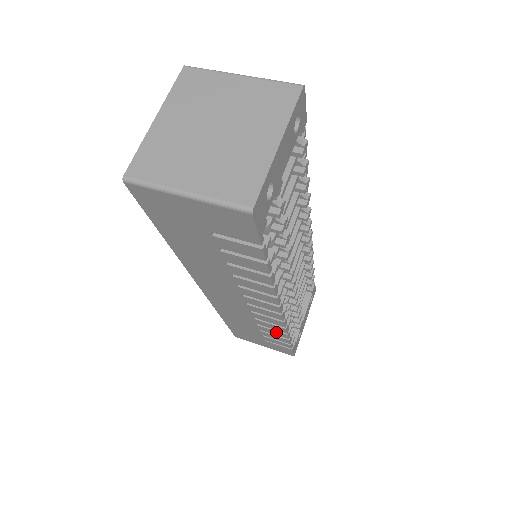
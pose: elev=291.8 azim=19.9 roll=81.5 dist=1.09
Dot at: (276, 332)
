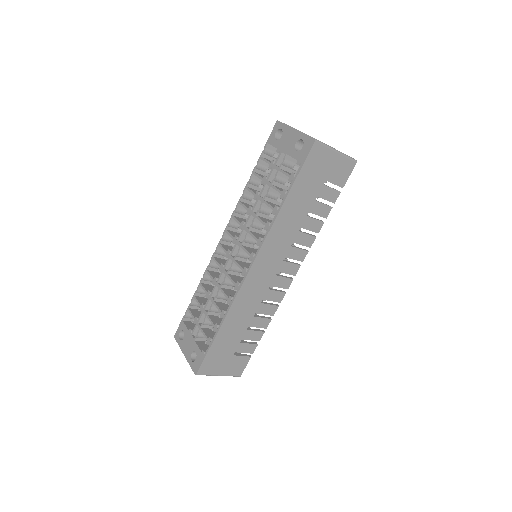
Dot at: (263, 321)
